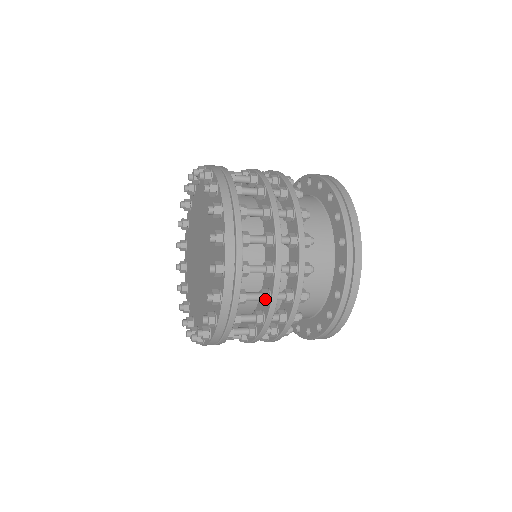
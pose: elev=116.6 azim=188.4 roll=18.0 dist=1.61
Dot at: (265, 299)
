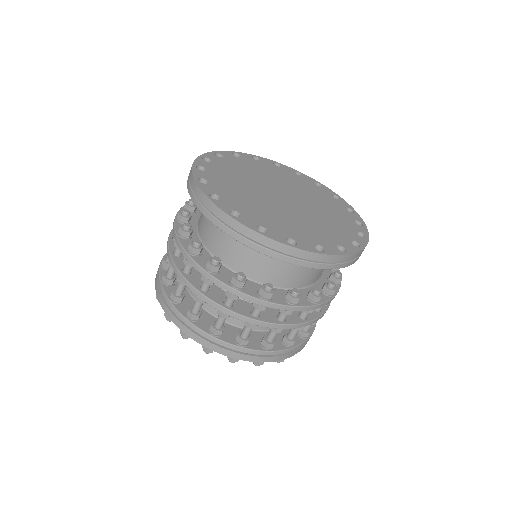
Dot at: (301, 329)
